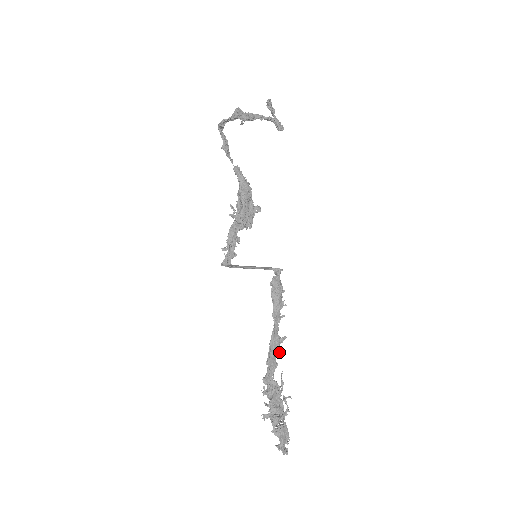
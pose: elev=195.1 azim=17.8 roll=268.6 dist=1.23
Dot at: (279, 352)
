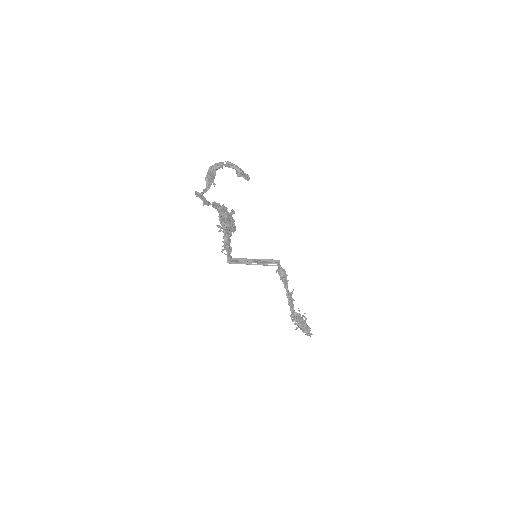
Dot at: (293, 299)
